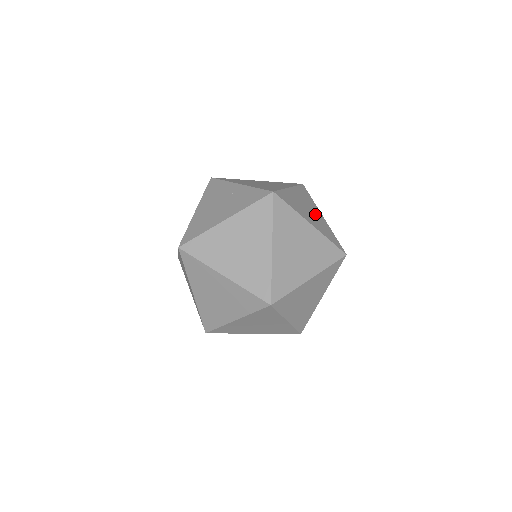
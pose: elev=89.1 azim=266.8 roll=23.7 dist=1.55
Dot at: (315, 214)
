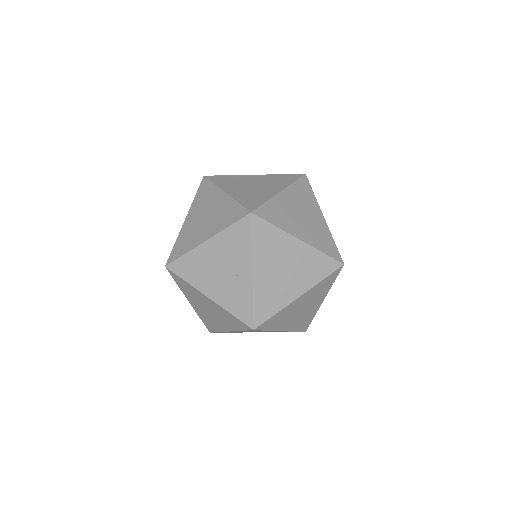
Dot at: (309, 308)
